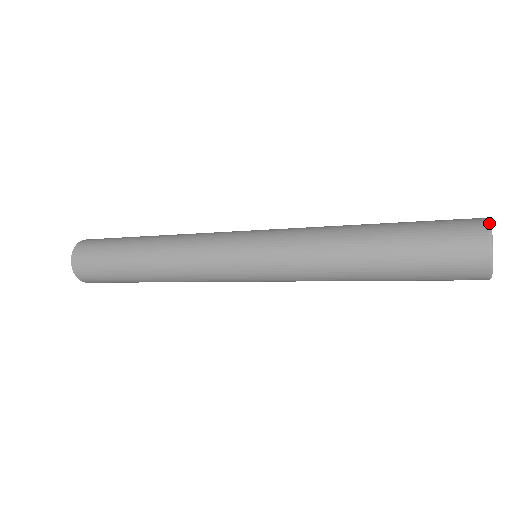
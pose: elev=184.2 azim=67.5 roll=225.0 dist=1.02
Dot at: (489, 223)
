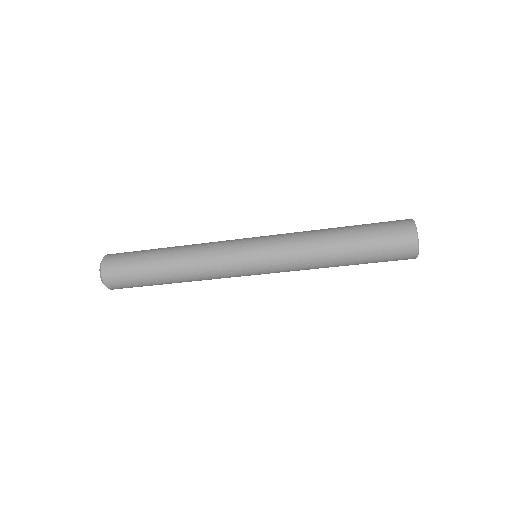
Dot at: (413, 220)
